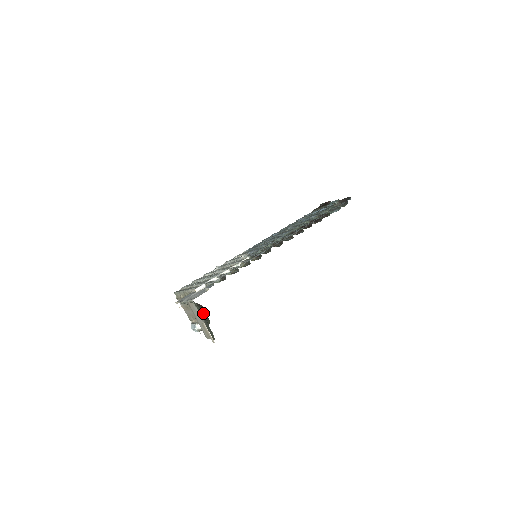
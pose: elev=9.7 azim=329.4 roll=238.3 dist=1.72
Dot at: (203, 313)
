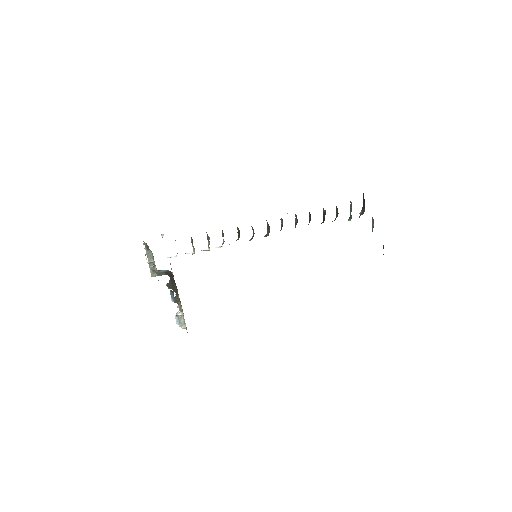
Dot at: occluded
